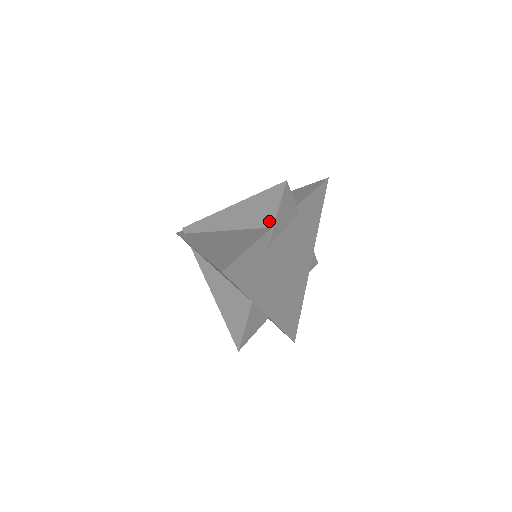
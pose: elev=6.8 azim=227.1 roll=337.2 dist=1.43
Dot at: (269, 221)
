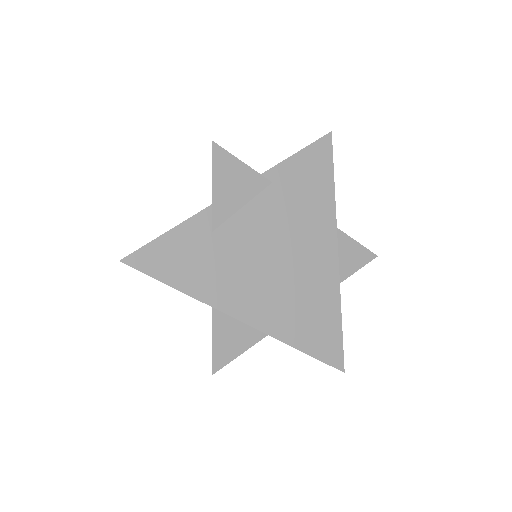
Dot at: occluded
